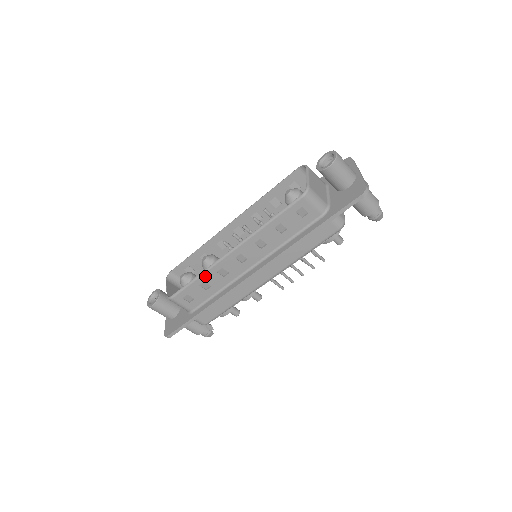
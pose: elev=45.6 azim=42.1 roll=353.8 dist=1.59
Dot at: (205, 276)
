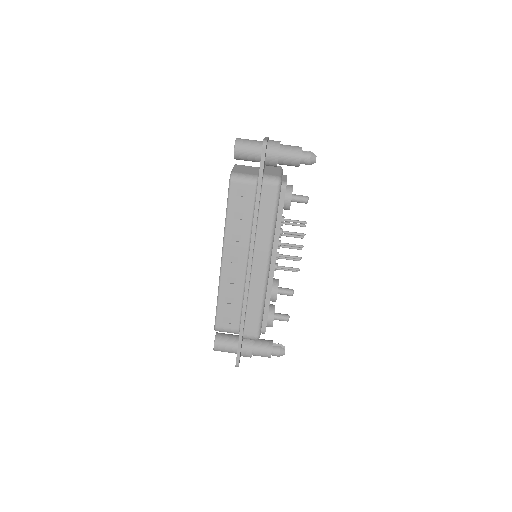
Dot at: (222, 292)
